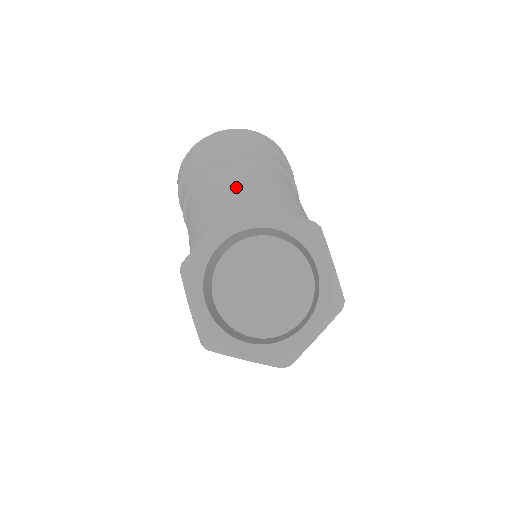
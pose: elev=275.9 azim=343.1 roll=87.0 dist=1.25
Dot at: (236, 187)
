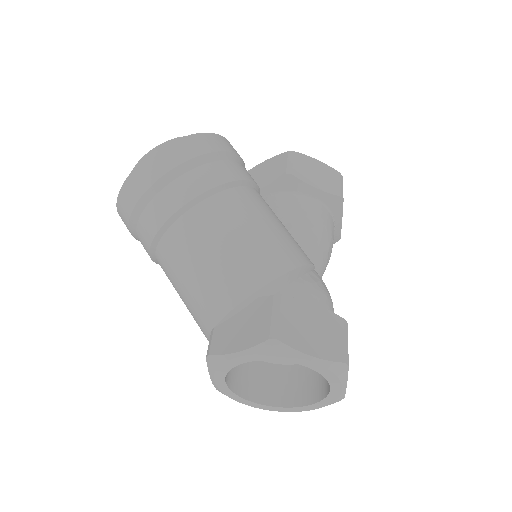
Dot at: (188, 289)
